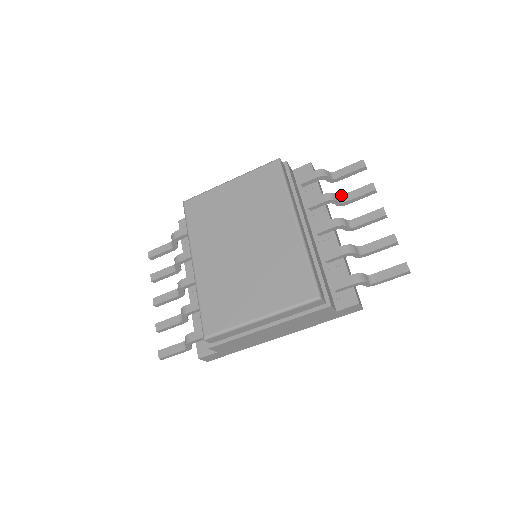
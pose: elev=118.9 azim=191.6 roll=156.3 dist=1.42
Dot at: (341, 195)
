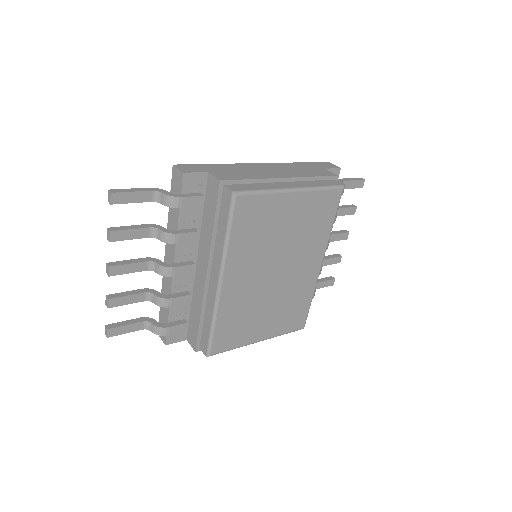
Dot at: occluded
